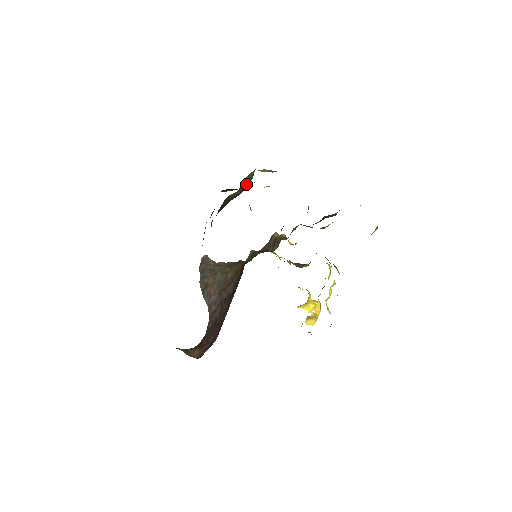
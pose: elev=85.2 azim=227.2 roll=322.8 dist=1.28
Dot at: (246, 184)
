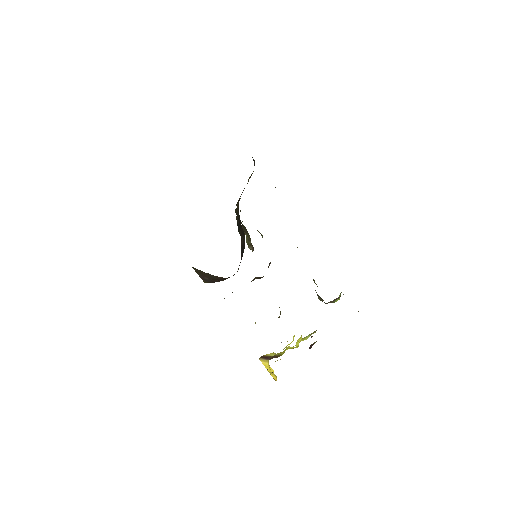
Dot at: occluded
